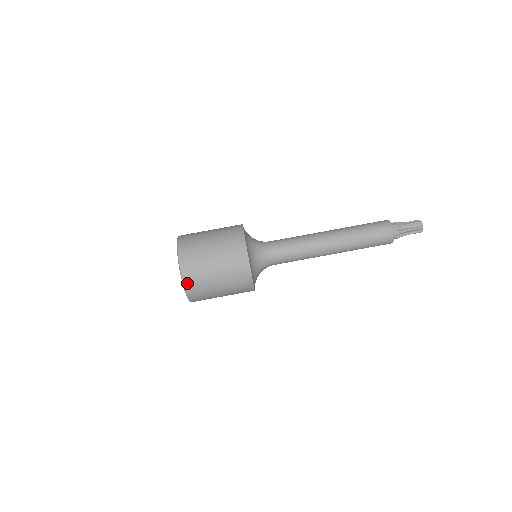
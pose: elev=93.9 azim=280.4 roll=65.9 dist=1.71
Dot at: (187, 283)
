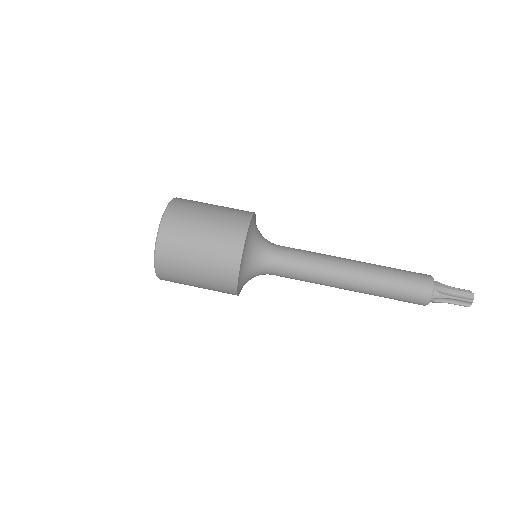
Dot at: (160, 250)
